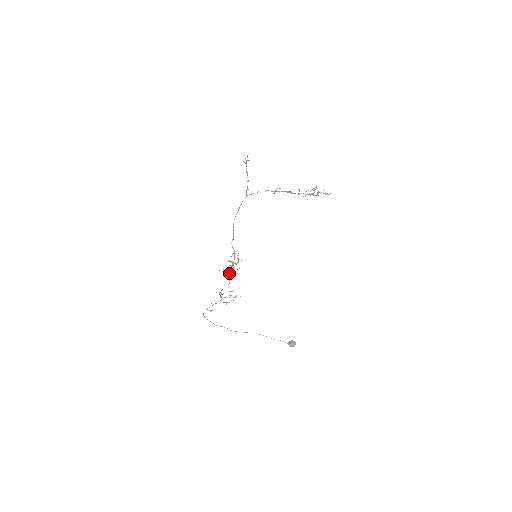
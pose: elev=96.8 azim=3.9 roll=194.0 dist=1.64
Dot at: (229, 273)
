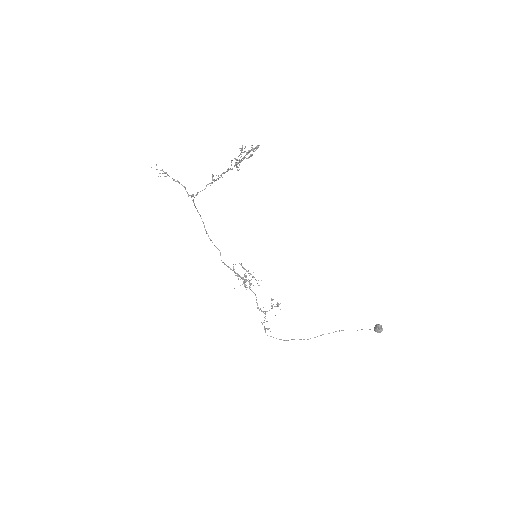
Dot at: (246, 287)
